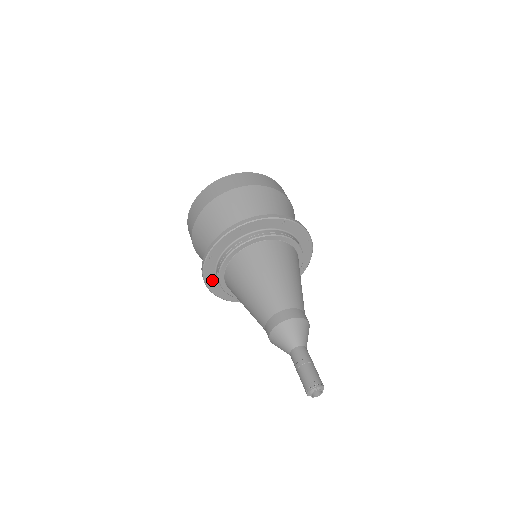
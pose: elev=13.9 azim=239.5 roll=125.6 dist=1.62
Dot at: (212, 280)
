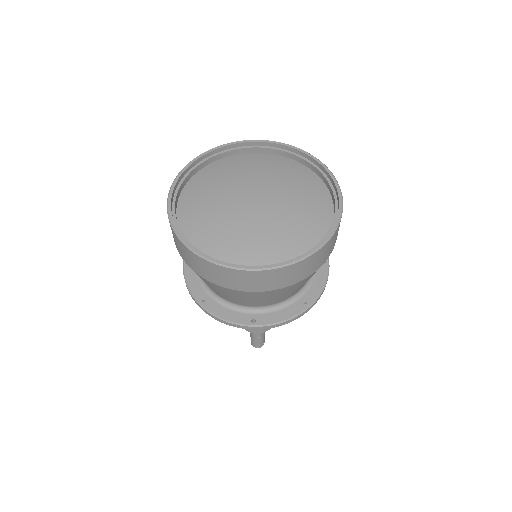
Dot at: occluded
